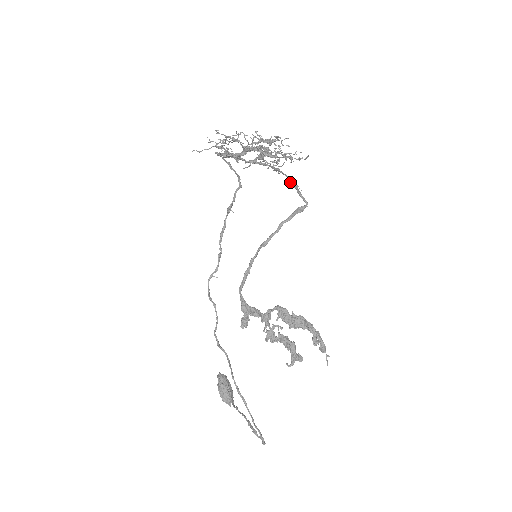
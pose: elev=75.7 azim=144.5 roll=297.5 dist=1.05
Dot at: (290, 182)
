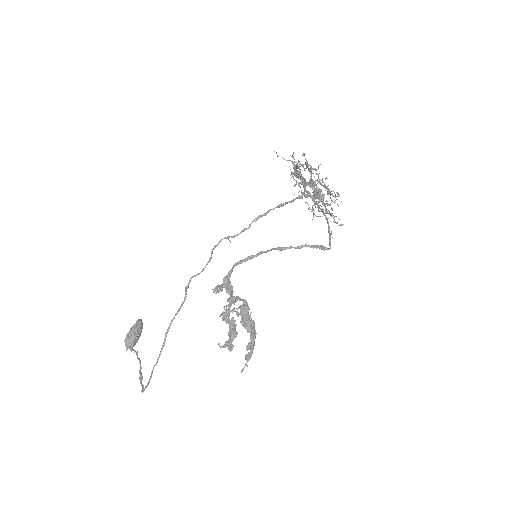
Dot at: (328, 226)
